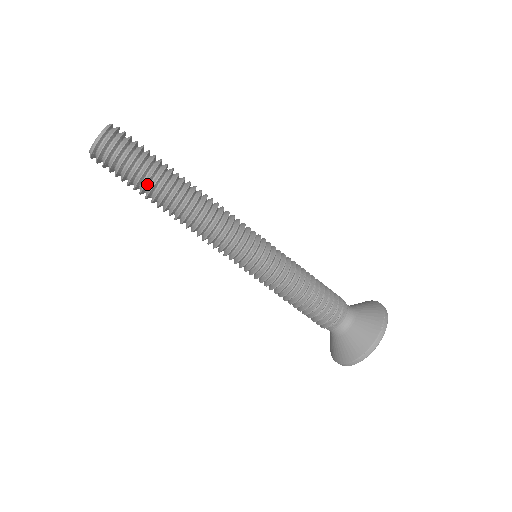
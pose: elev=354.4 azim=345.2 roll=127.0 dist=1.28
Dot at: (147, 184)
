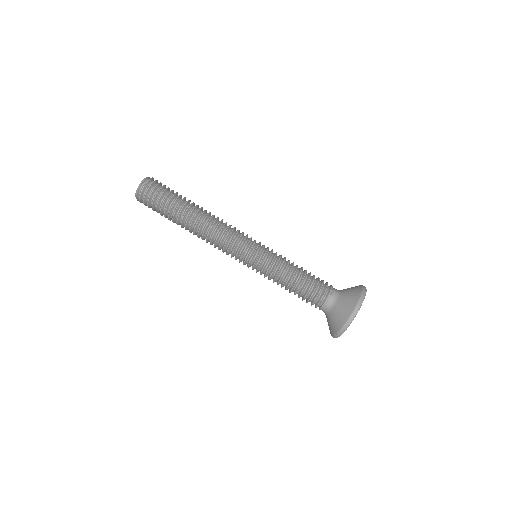
Dot at: (171, 219)
